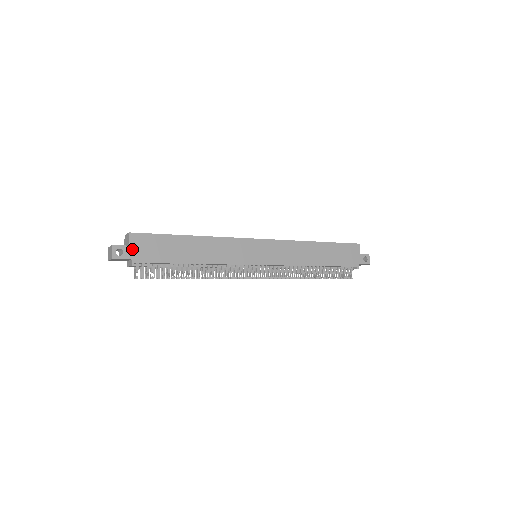
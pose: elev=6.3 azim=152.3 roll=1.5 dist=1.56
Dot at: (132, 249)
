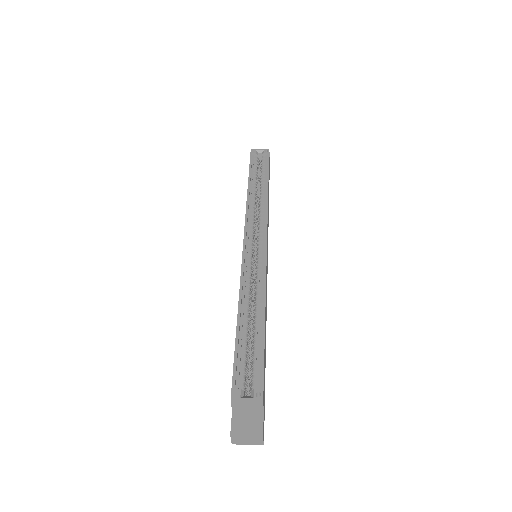
Dot at: occluded
